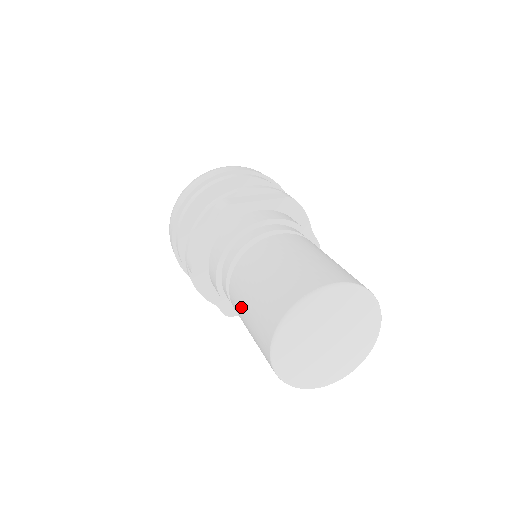
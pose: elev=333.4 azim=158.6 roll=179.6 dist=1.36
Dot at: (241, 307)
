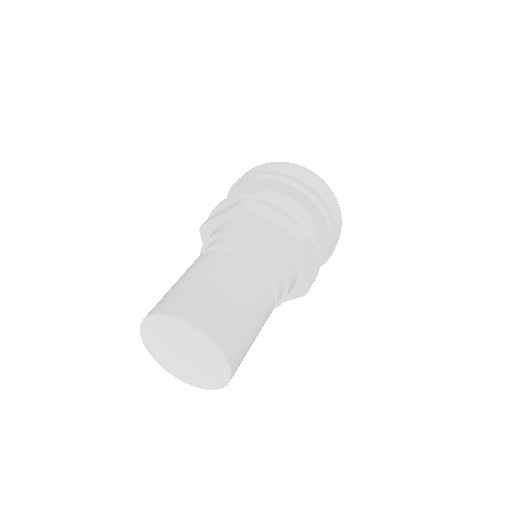
Dot at: occluded
